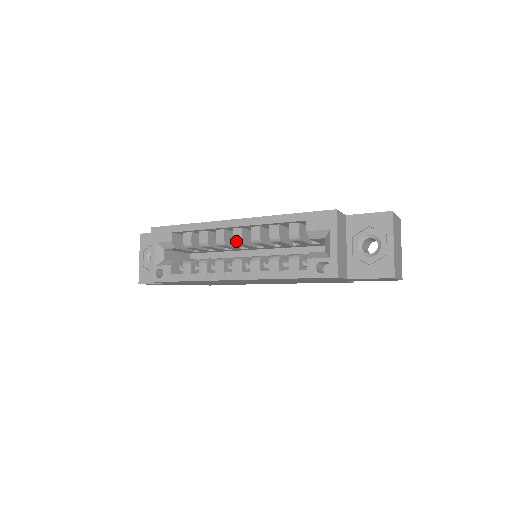
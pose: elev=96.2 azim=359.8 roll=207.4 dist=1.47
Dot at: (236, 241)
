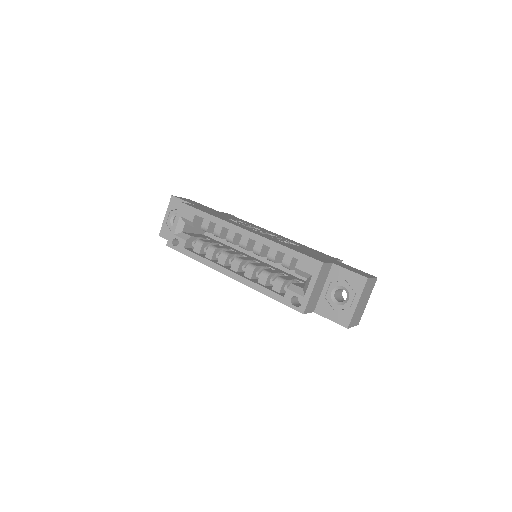
Dot at: (241, 245)
